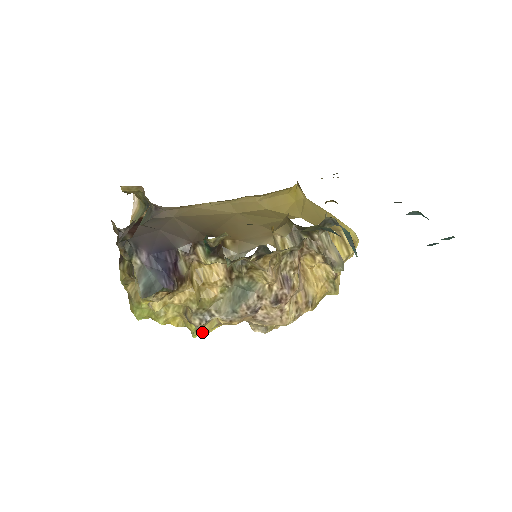
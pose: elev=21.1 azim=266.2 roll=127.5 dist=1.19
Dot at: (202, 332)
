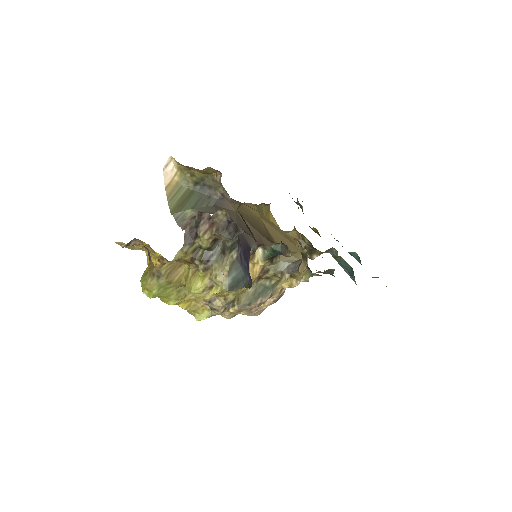
Dot at: occluded
